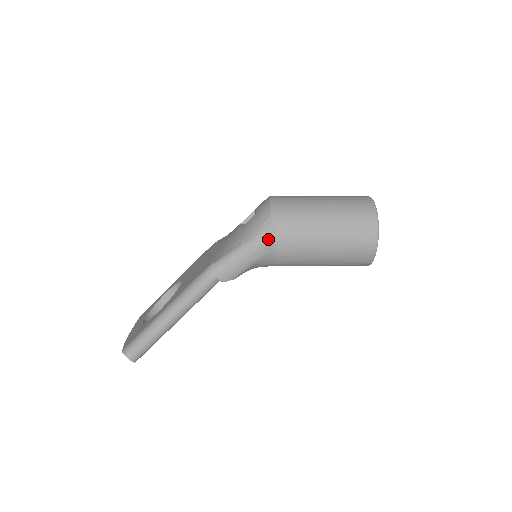
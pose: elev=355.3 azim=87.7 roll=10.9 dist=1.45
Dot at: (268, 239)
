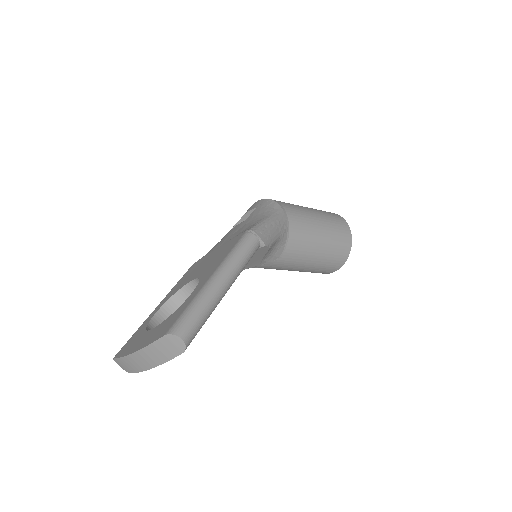
Dot at: (283, 217)
